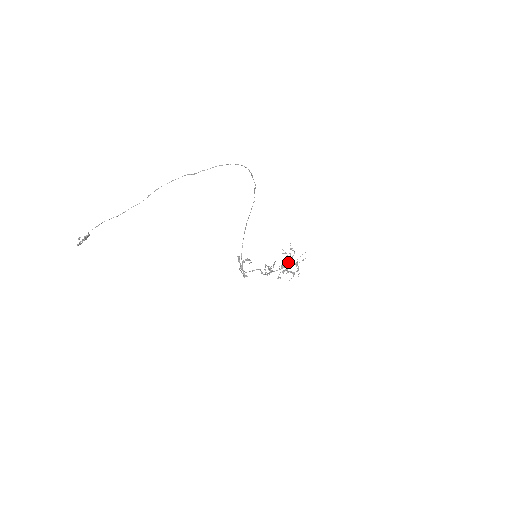
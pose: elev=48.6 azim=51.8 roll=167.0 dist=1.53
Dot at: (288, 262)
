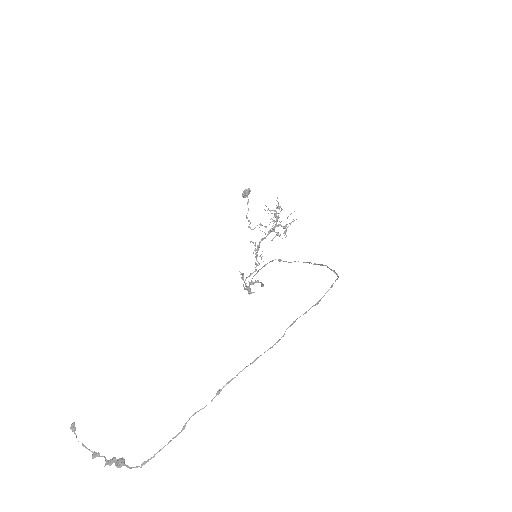
Dot at: (273, 223)
